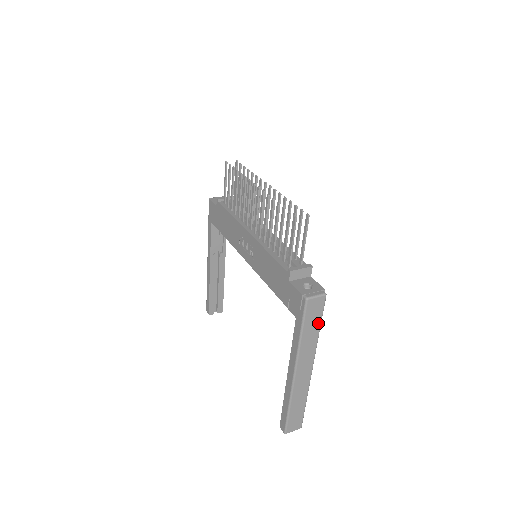
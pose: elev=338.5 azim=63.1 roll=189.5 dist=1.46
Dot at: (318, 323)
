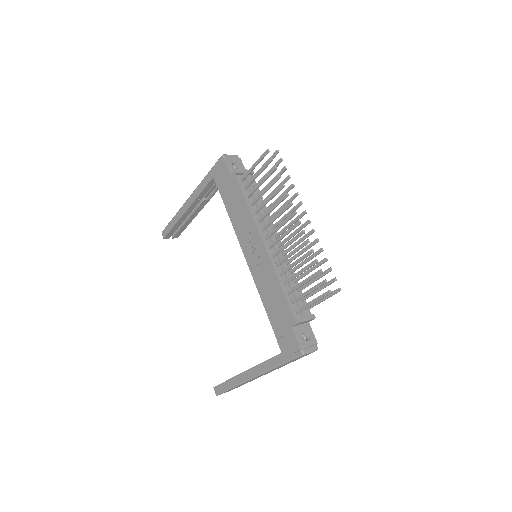
Dot at: occluded
